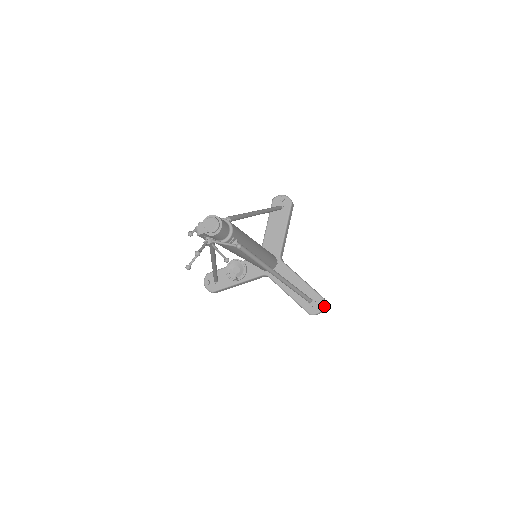
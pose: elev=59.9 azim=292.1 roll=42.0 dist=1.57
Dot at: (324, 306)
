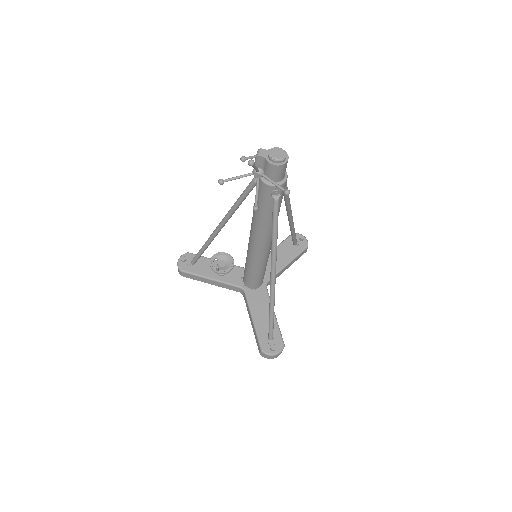
Dot at: (280, 353)
